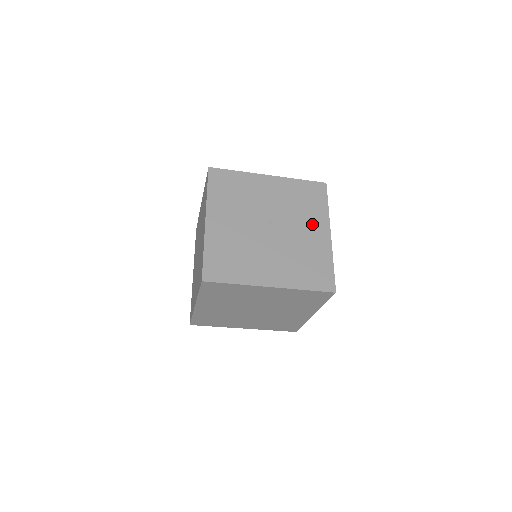
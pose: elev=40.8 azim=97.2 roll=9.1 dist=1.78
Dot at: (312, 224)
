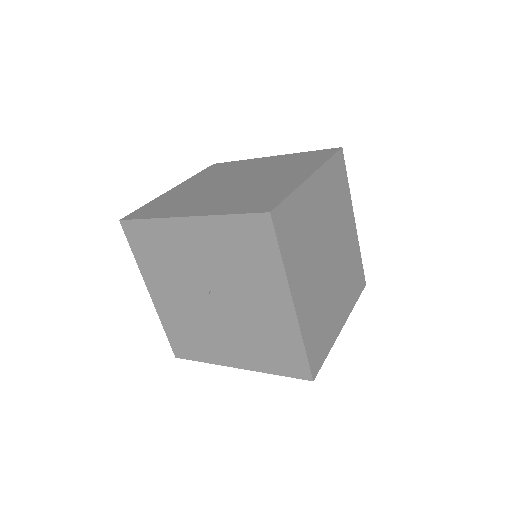
Dot at: (264, 291)
